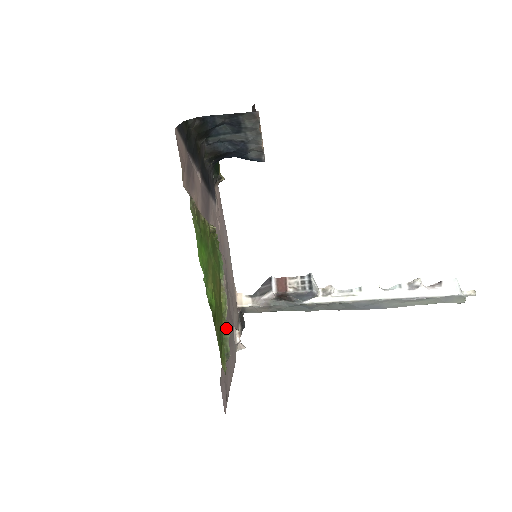
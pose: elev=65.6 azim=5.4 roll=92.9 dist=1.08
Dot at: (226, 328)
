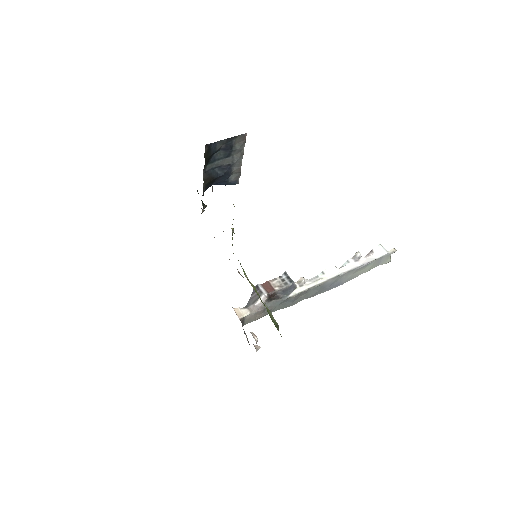
Dot at: (266, 308)
